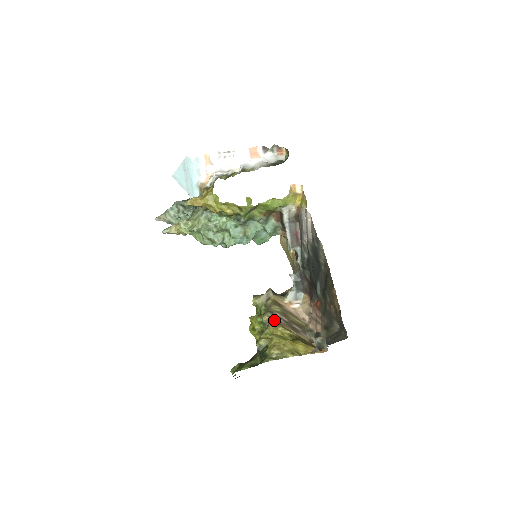
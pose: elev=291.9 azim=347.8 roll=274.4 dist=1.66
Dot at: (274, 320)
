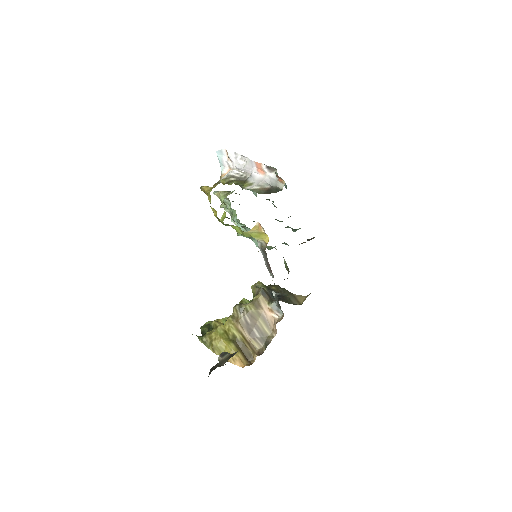
Dot at: (238, 315)
